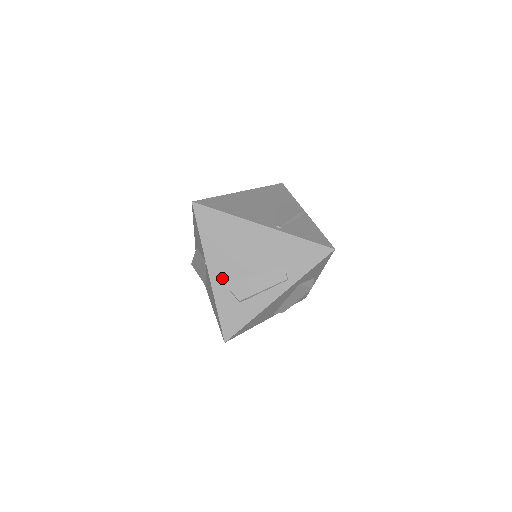
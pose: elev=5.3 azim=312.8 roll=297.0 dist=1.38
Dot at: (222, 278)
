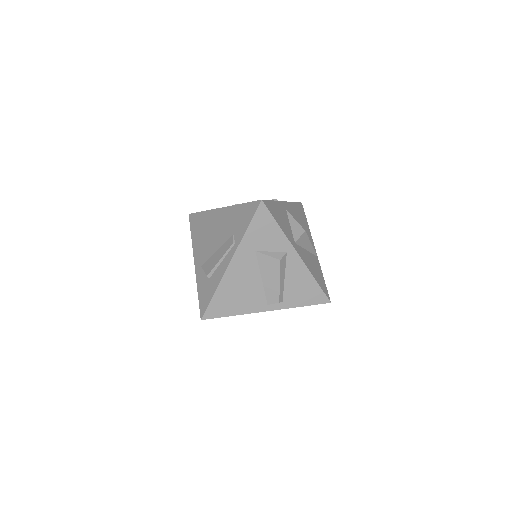
Dot at: (201, 263)
